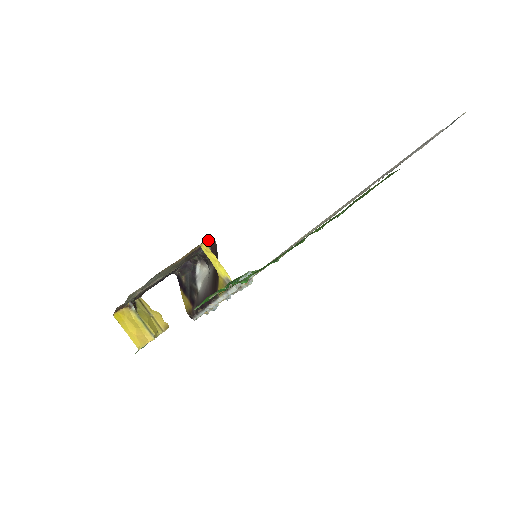
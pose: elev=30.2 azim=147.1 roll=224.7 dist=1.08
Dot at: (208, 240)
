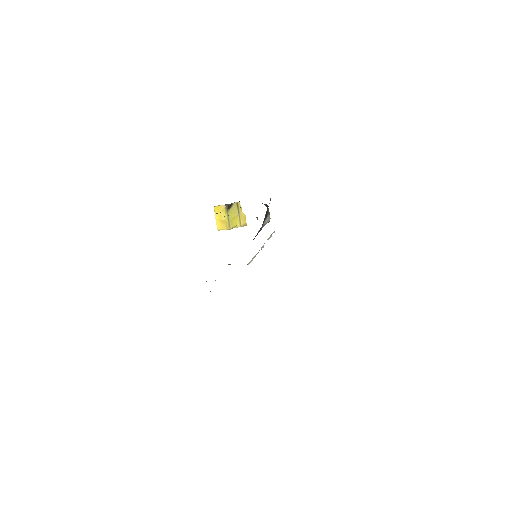
Dot at: occluded
